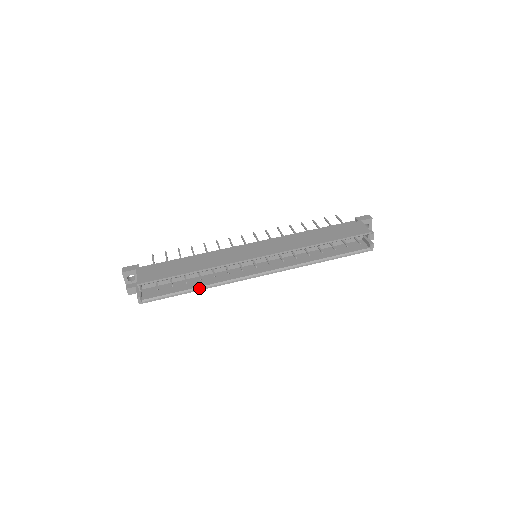
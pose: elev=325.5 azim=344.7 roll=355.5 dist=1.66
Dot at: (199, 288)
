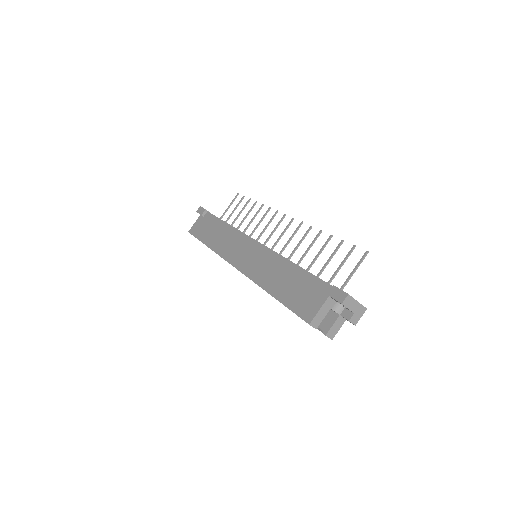
Dot at: occluded
